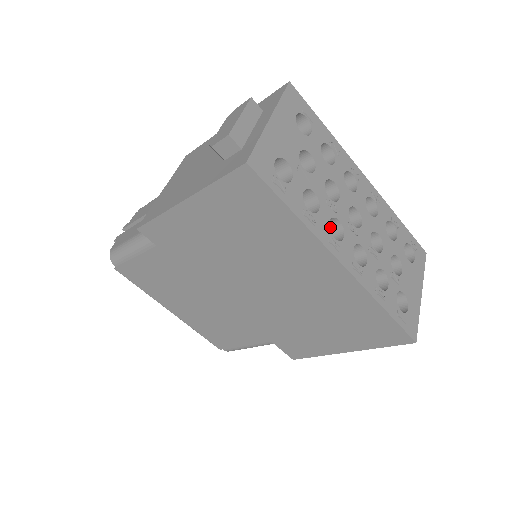
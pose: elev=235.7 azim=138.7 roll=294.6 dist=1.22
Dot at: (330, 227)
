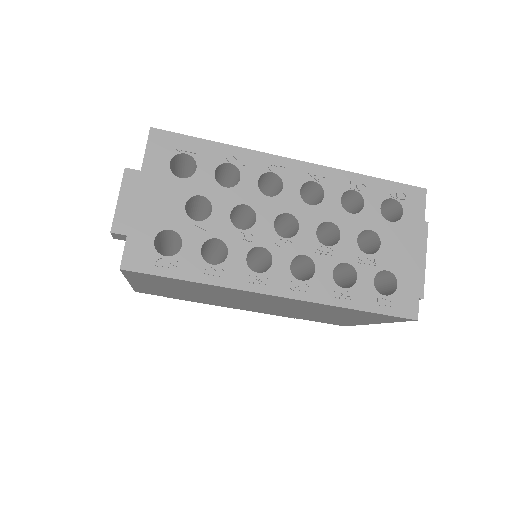
Dot at: (261, 251)
